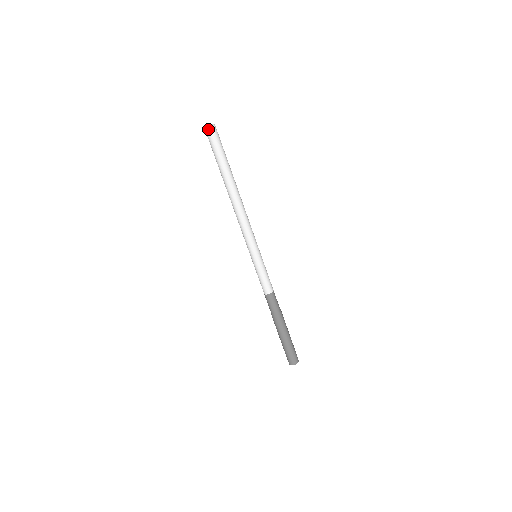
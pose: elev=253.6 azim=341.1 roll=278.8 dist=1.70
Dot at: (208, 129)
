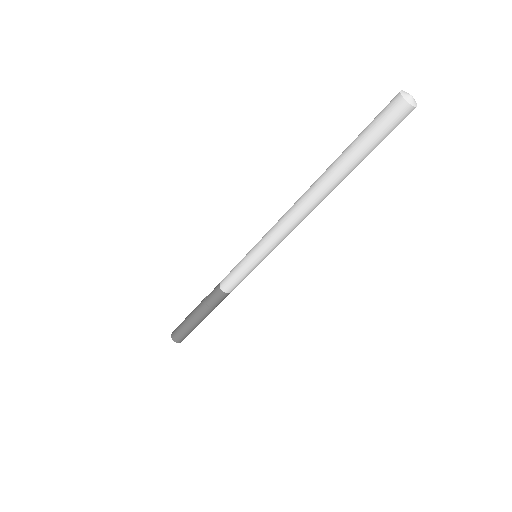
Dot at: (401, 103)
